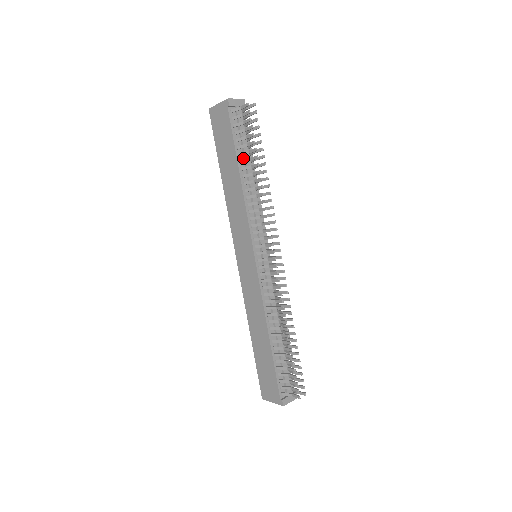
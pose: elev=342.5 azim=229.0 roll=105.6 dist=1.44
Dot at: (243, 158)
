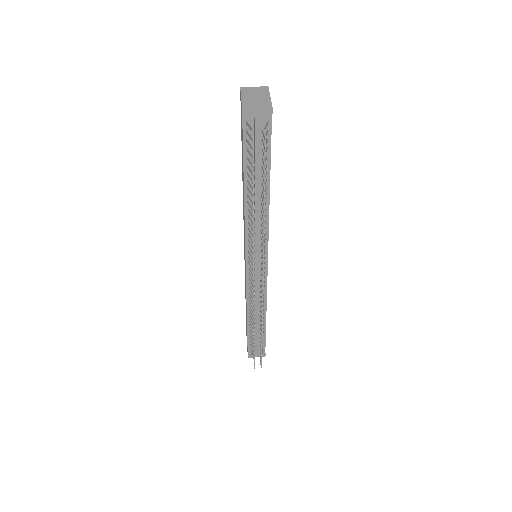
Dot at: occluded
